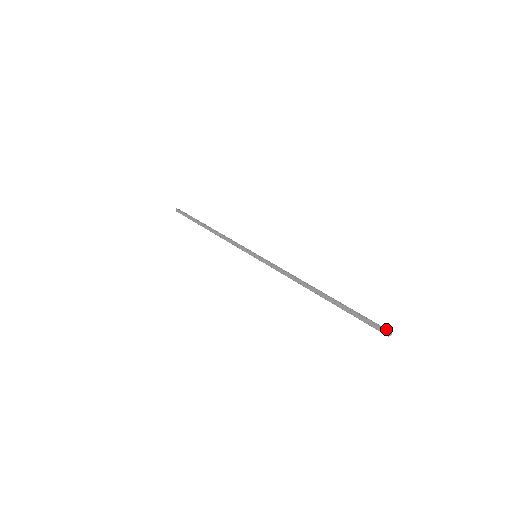
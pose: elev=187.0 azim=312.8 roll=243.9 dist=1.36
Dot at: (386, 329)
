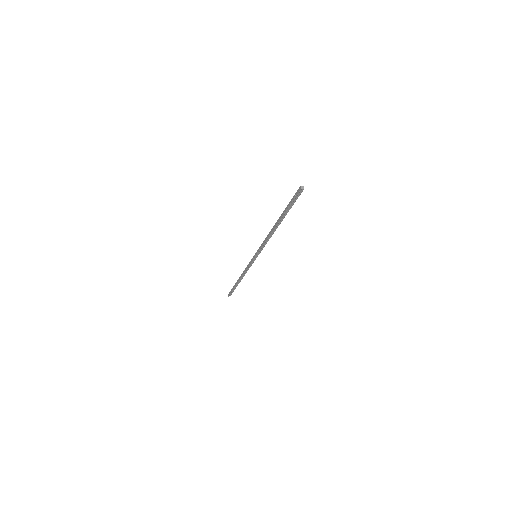
Dot at: (301, 189)
